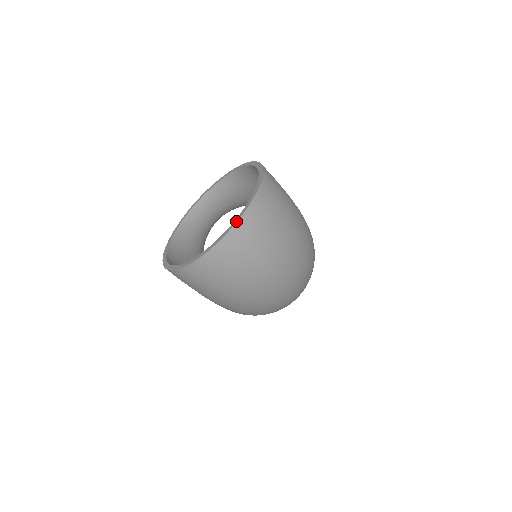
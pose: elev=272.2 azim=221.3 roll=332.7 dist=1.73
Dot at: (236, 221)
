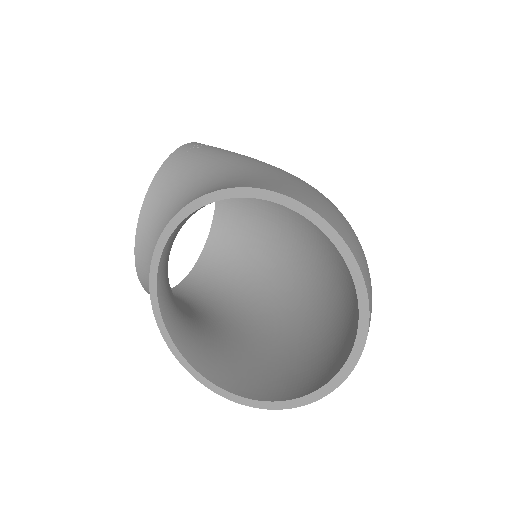
Dot at: (365, 332)
